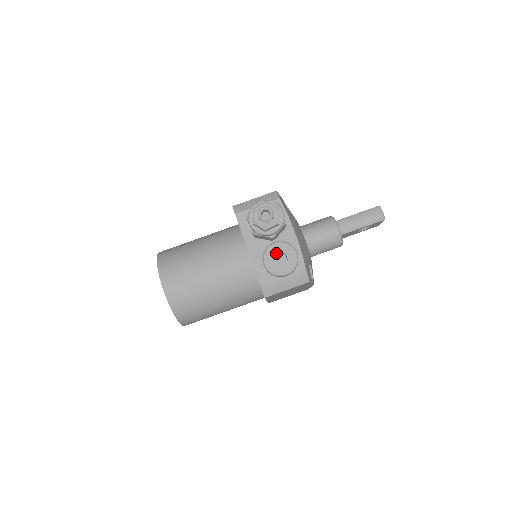
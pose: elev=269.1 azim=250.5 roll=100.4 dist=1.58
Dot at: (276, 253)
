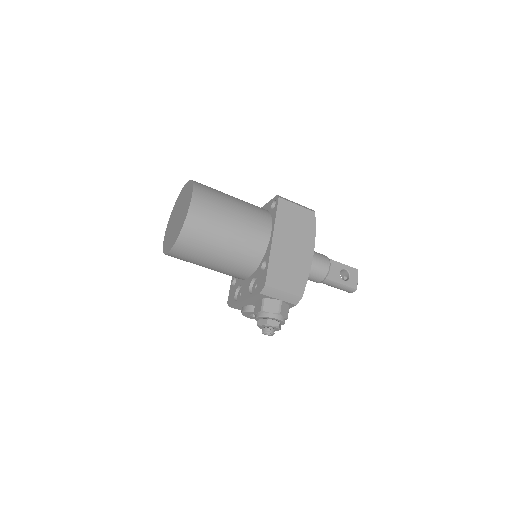
Dot at: occluded
